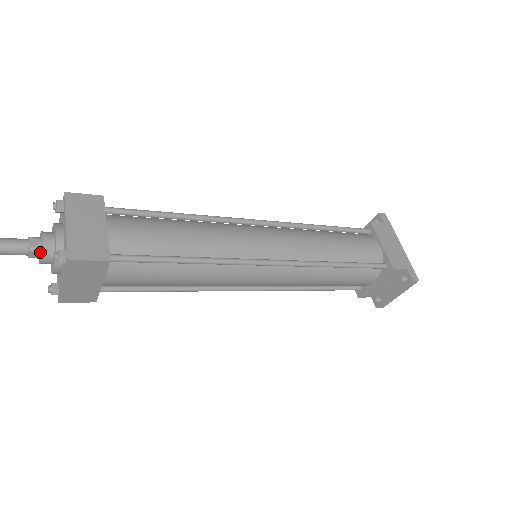
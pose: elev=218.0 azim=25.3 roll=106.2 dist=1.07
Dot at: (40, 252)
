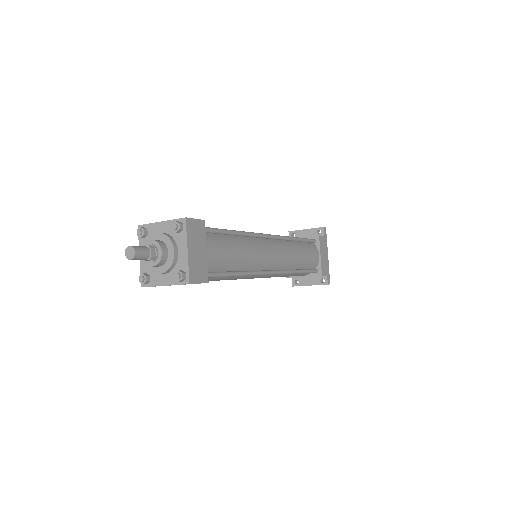
Dot at: (155, 260)
